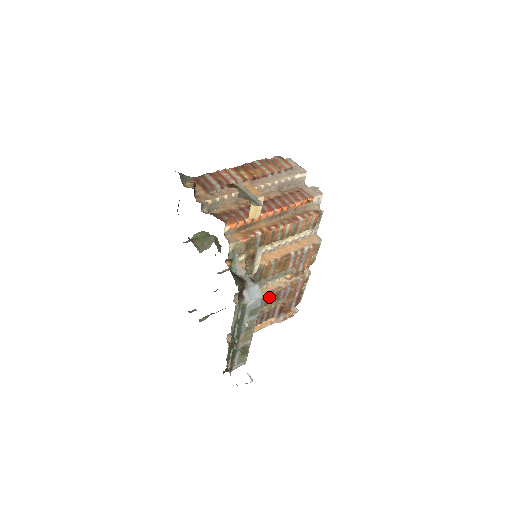
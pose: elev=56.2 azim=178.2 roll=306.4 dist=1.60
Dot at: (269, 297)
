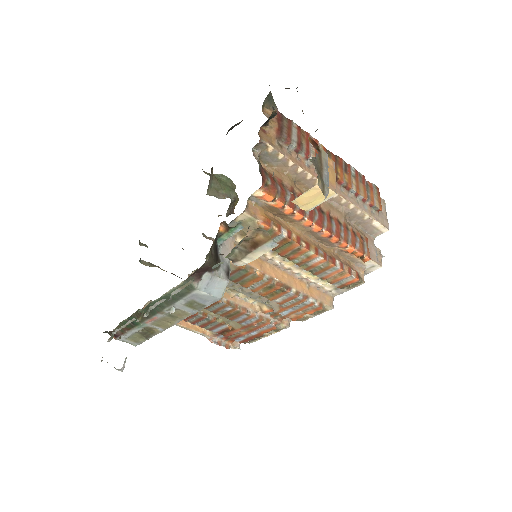
Dot at: (226, 308)
